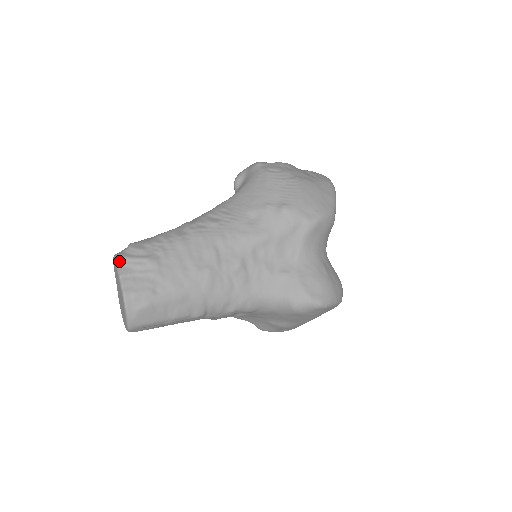
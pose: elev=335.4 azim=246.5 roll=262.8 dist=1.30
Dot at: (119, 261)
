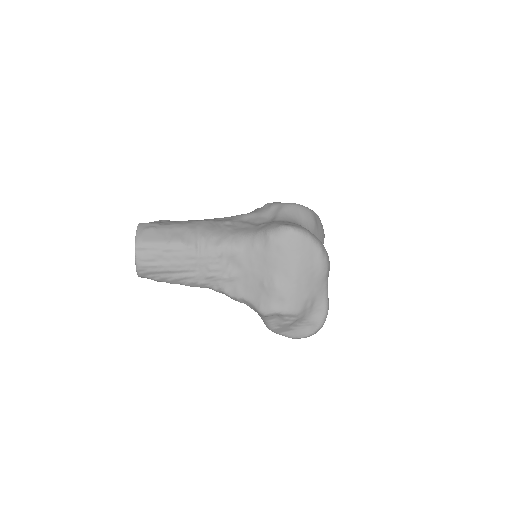
Dot at: occluded
